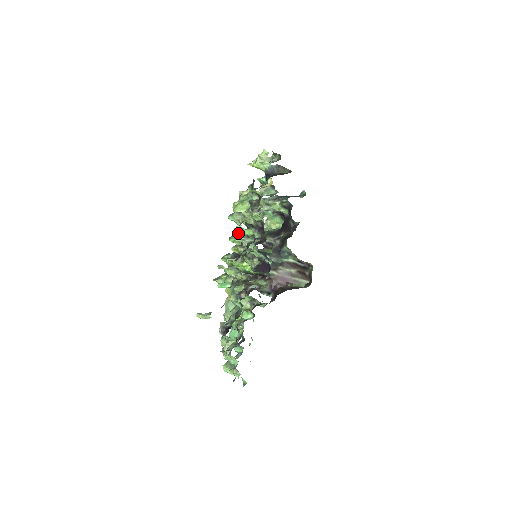
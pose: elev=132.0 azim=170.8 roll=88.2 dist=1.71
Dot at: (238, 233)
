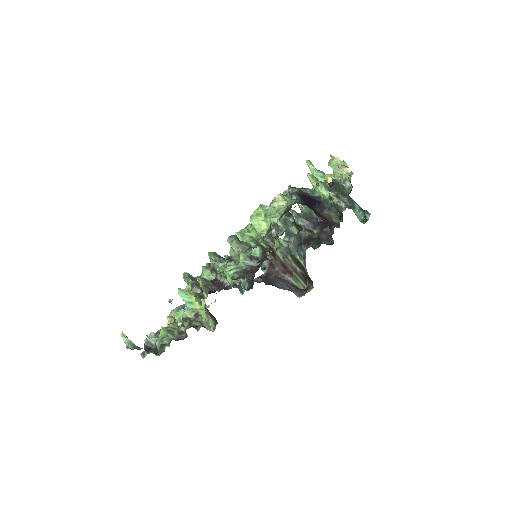
Dot at: (250, 229)
